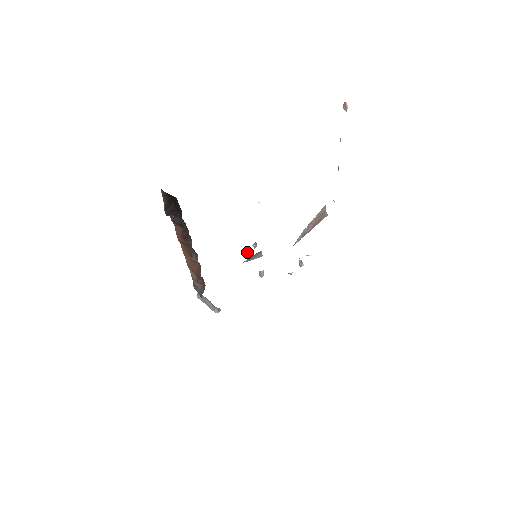
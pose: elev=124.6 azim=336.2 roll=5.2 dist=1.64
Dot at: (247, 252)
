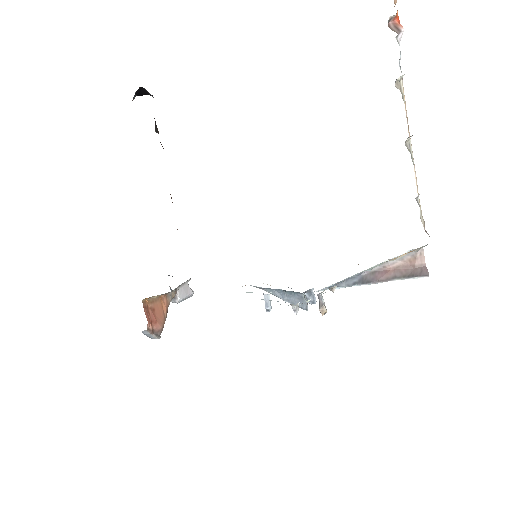
Dot at: occluded
